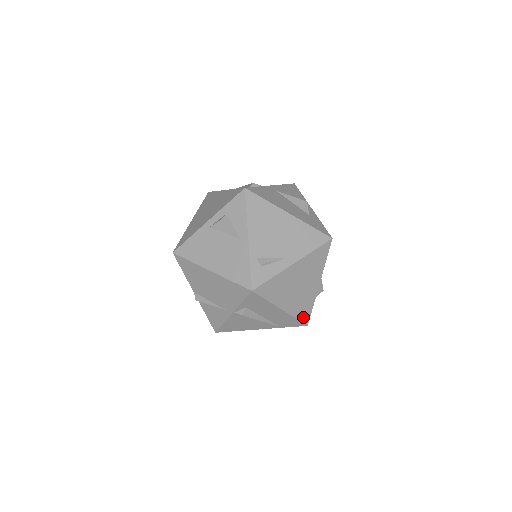
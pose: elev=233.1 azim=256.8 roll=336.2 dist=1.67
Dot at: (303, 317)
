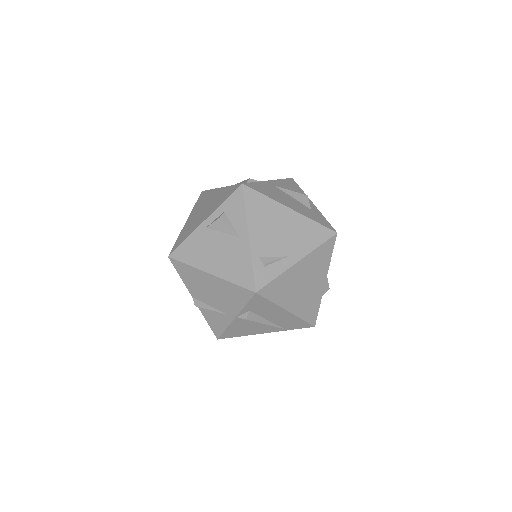
Dot at: (310, 318)
